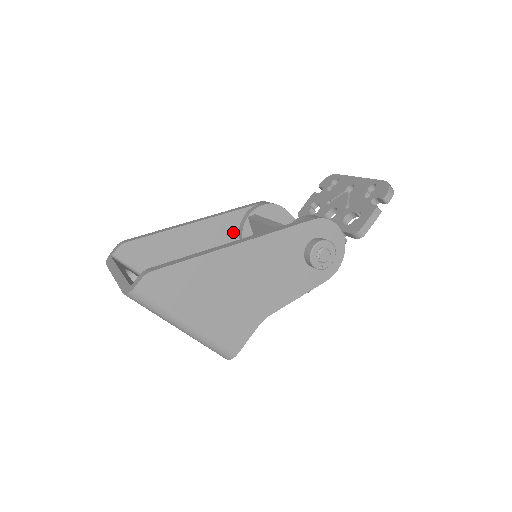
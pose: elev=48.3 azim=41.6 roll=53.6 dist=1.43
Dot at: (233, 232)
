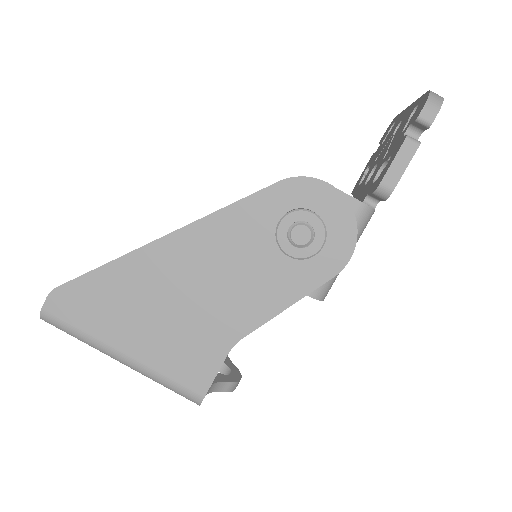
Dot at: occluded
